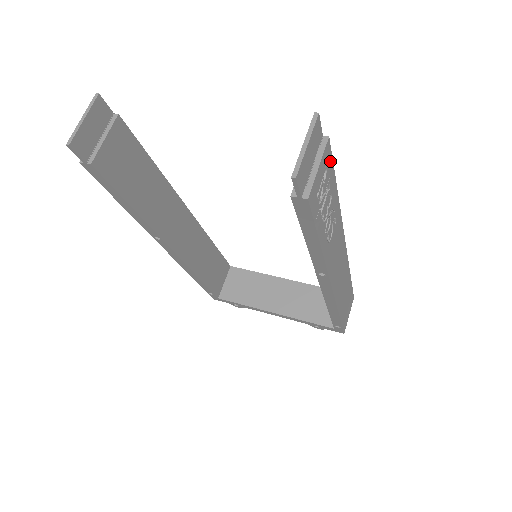
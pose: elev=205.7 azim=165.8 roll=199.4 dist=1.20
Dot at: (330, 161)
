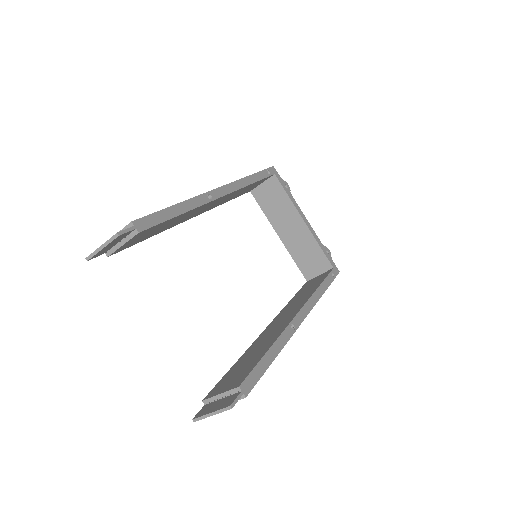
Dot at: (252, 385)
